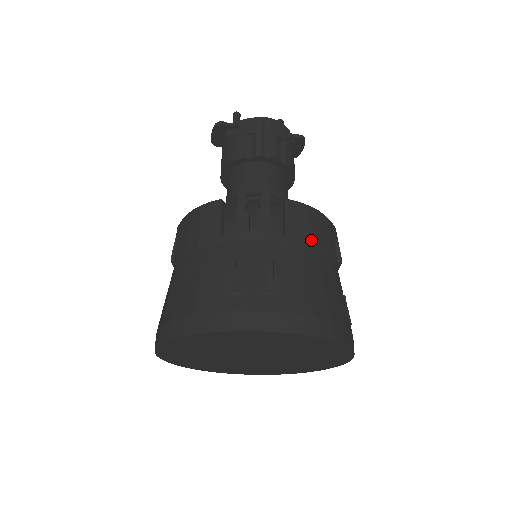
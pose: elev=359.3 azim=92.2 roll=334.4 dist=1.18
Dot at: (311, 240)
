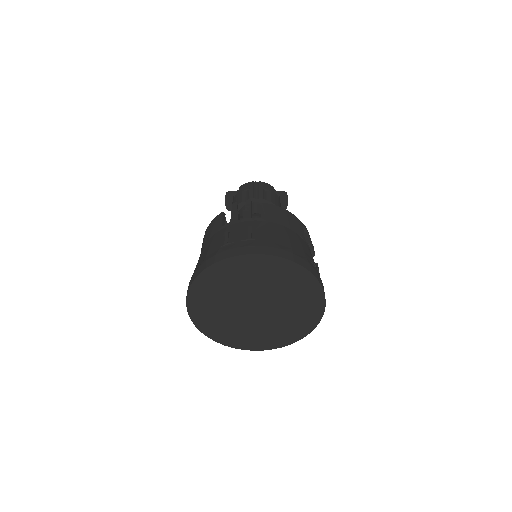
Dot at: (280, 221)
